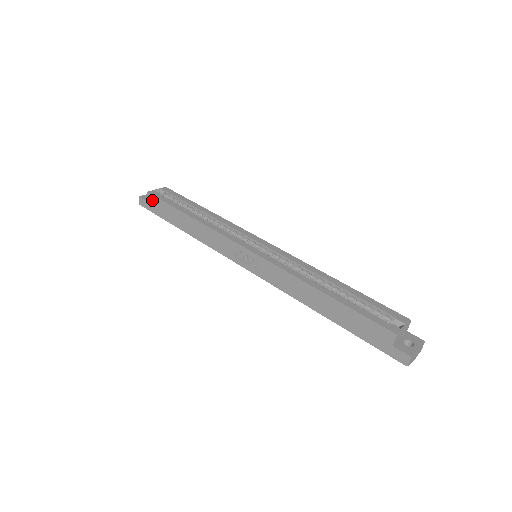
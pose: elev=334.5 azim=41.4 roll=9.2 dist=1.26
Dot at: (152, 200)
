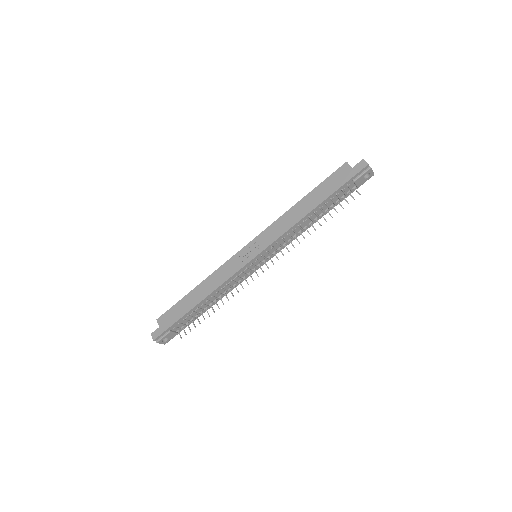
Dot at: (163, 319)
